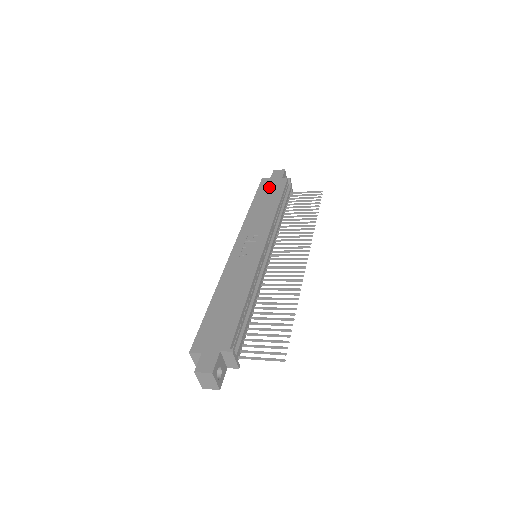
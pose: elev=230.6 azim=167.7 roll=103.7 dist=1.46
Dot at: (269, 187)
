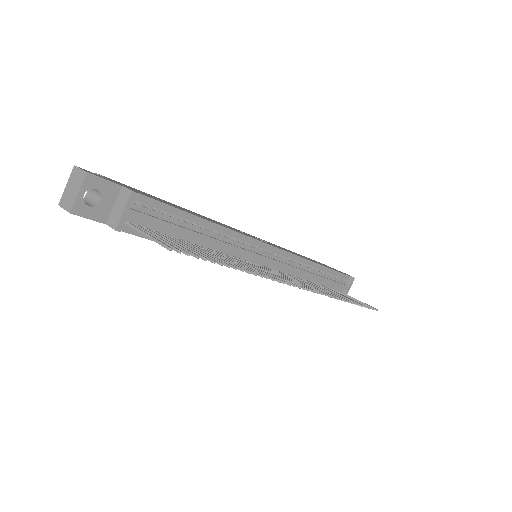
Dot at: occluded
